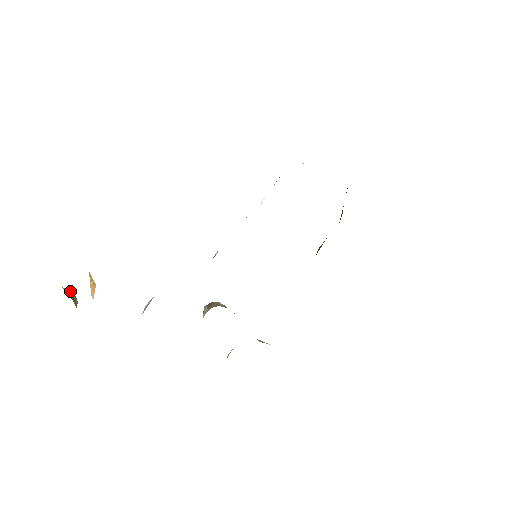
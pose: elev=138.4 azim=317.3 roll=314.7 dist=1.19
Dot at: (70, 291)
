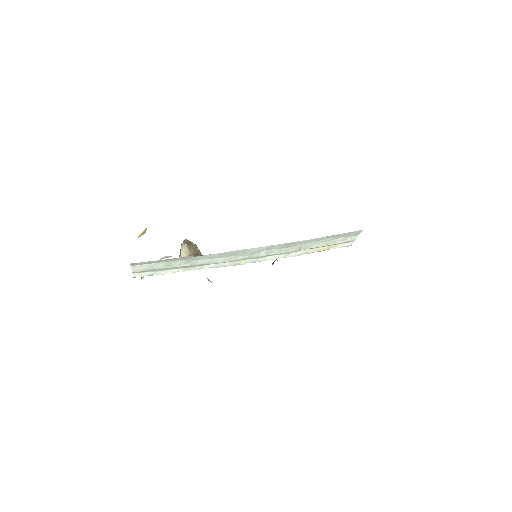
Dot at: occluded
